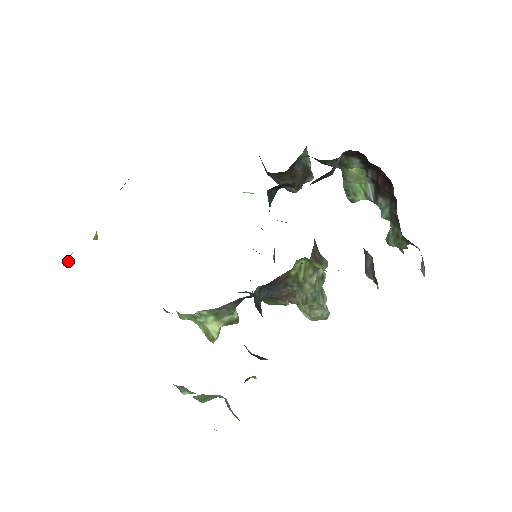
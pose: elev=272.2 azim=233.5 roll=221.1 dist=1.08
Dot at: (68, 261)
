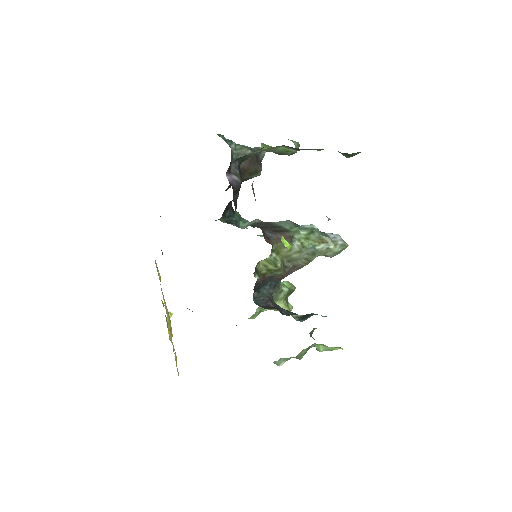
Dot at: occluded
